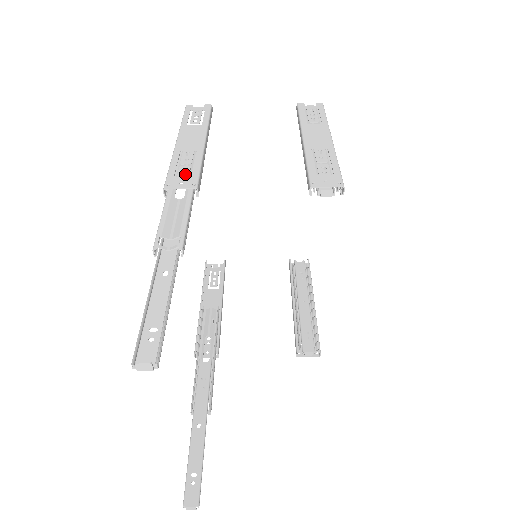
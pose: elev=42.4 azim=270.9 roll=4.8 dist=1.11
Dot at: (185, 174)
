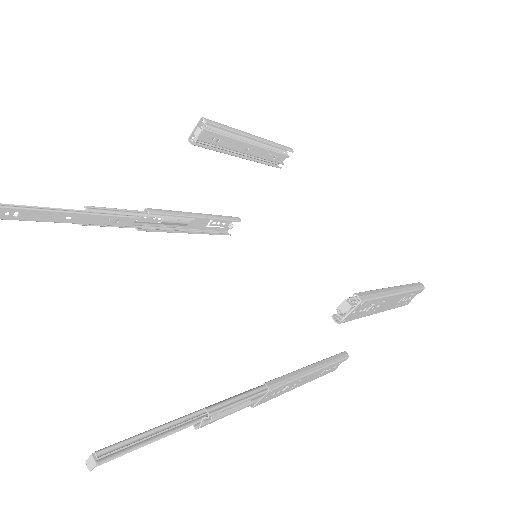
Dot at: occluded
